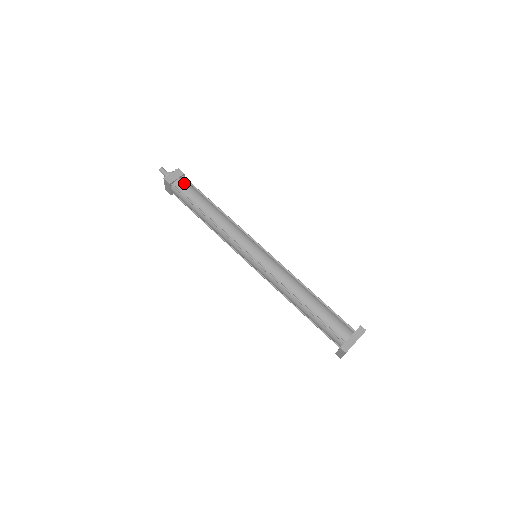
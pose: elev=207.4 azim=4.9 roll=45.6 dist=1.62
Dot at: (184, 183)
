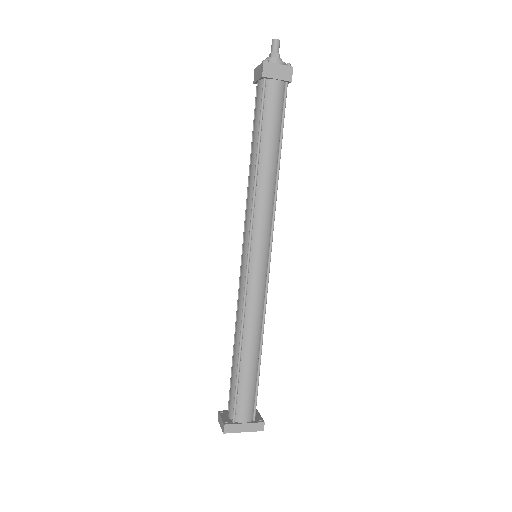
Dot at: (278, 93)
